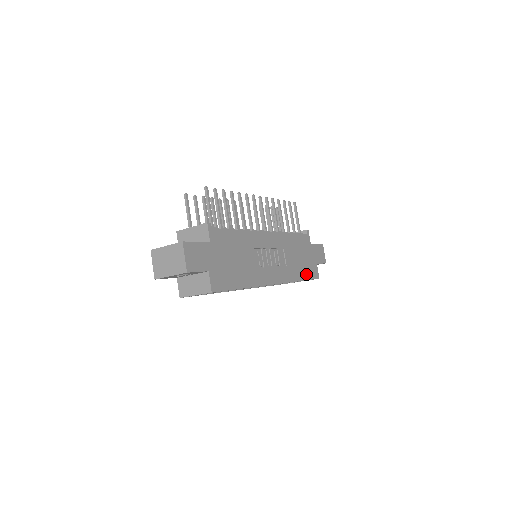
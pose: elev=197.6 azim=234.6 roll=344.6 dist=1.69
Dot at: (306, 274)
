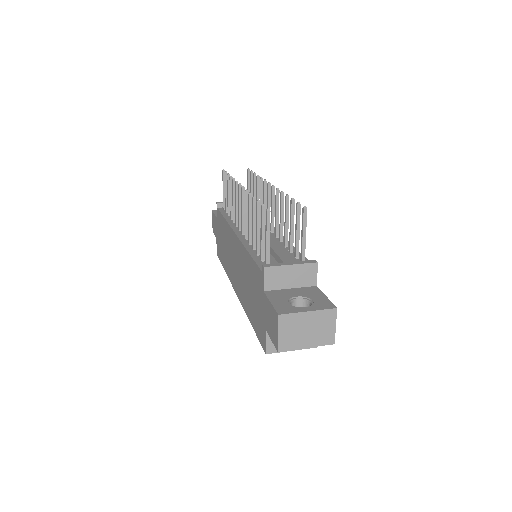
Dot at: occluded
